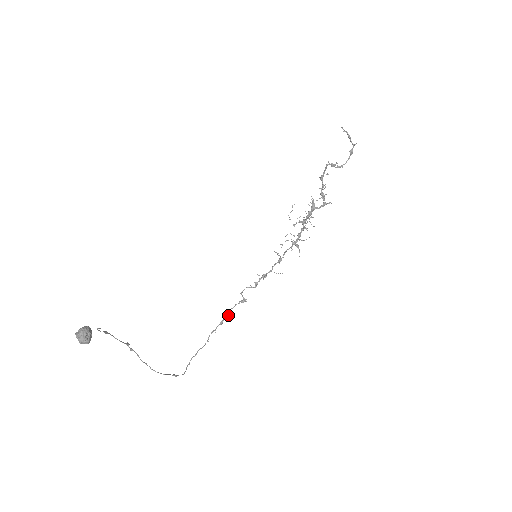
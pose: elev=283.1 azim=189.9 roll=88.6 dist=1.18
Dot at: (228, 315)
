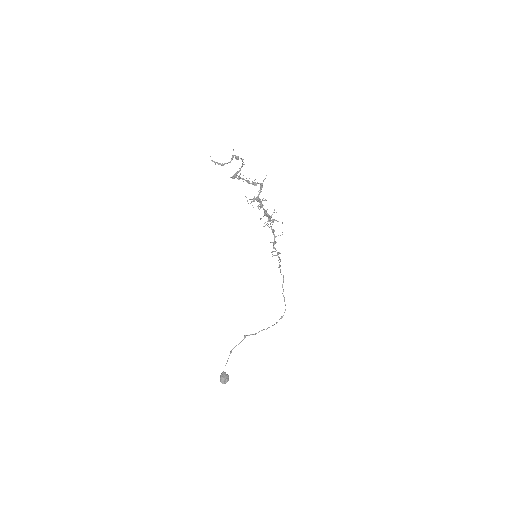
Dot at: occluded
